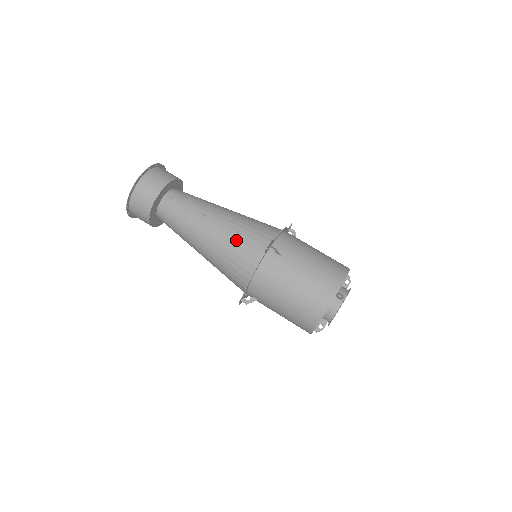
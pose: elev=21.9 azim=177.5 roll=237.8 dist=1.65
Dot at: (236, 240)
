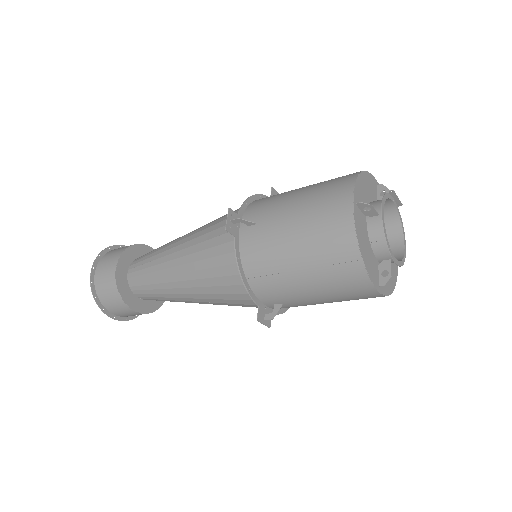
Dot at: (204, 251)
